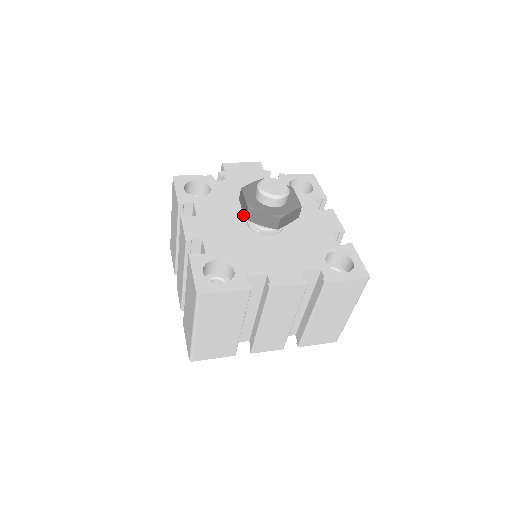
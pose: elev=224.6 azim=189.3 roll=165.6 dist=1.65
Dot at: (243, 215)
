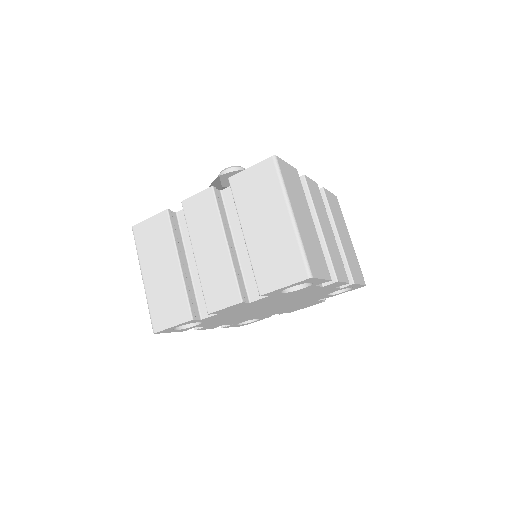
Dot at: occluded
